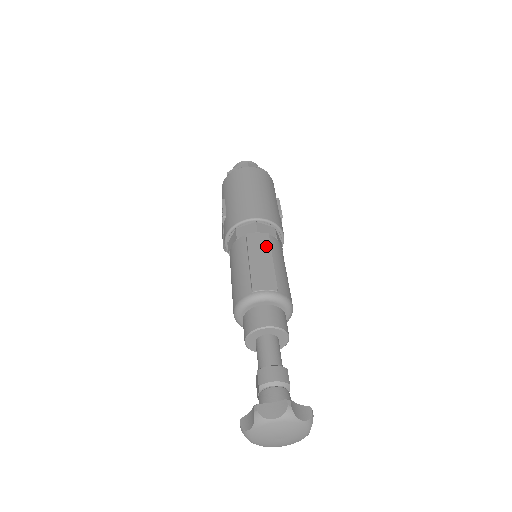
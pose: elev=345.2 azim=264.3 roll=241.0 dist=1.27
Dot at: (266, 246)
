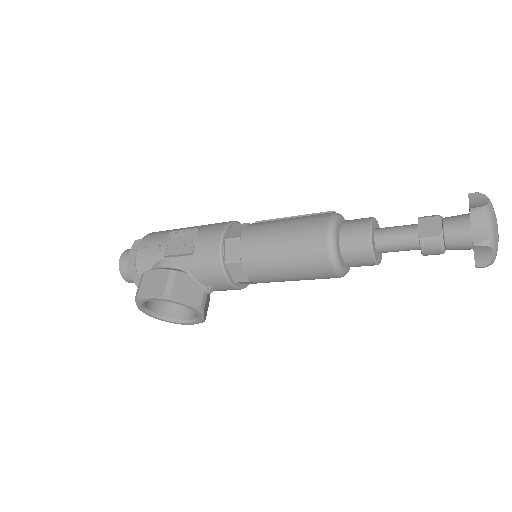
Dot at: occluded
